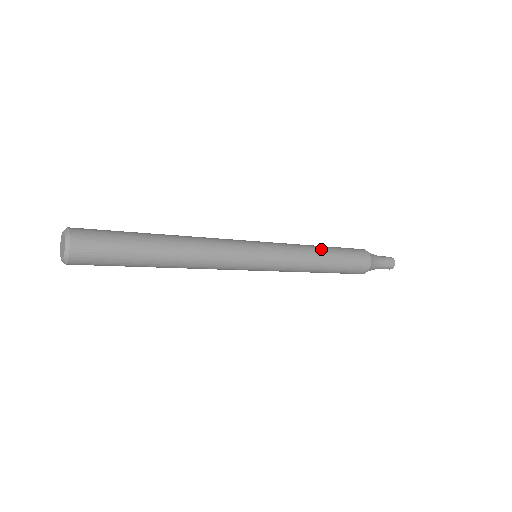
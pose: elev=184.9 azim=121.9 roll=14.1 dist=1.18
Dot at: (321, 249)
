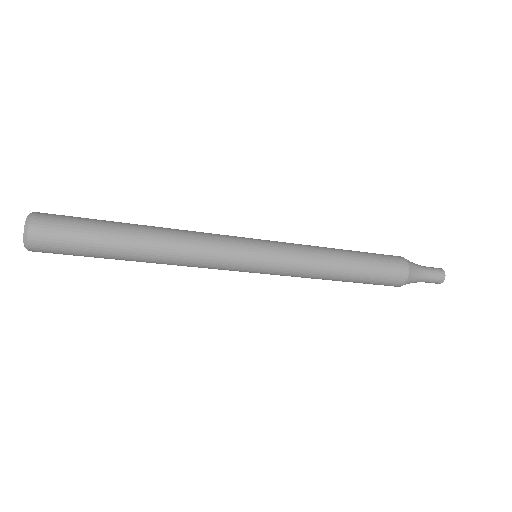
Dot at: occluded
